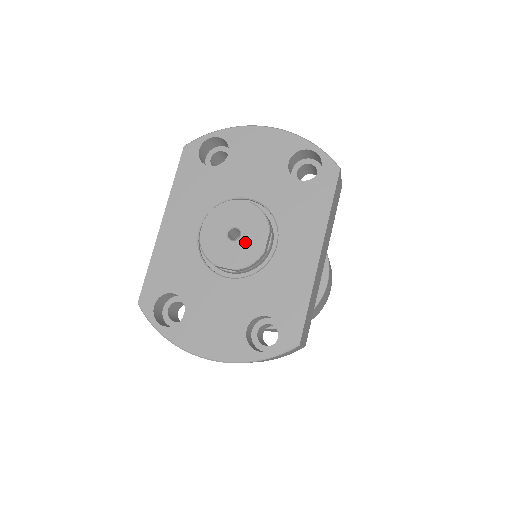
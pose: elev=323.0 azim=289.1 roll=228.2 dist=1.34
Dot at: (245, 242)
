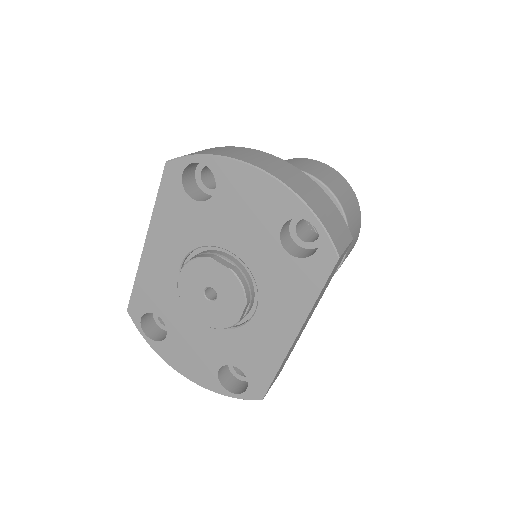
Dot at: (220, 307)
